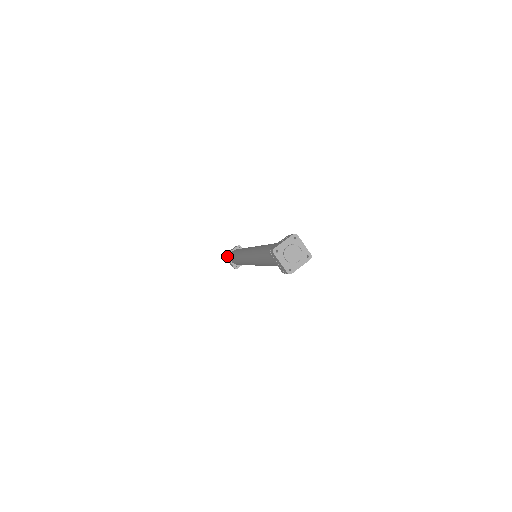
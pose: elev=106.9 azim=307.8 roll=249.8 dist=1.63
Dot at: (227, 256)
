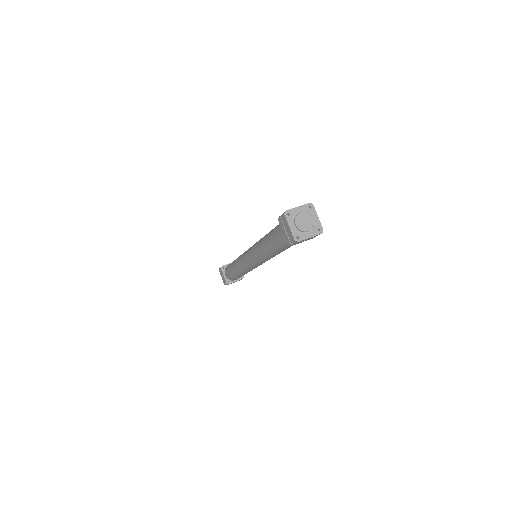
Dot at: (222, 268)
